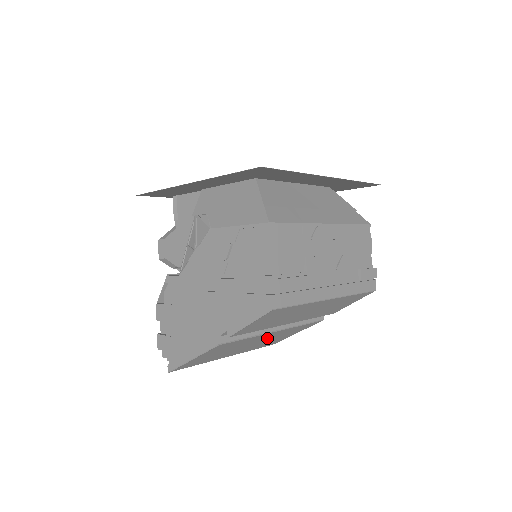
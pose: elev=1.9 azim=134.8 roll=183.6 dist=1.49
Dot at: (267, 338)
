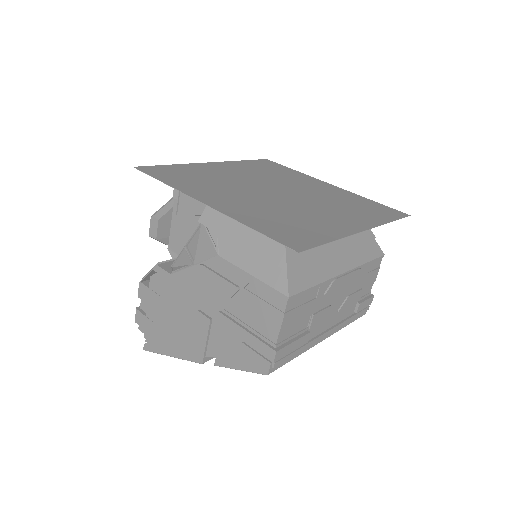
Dot at: occluded
